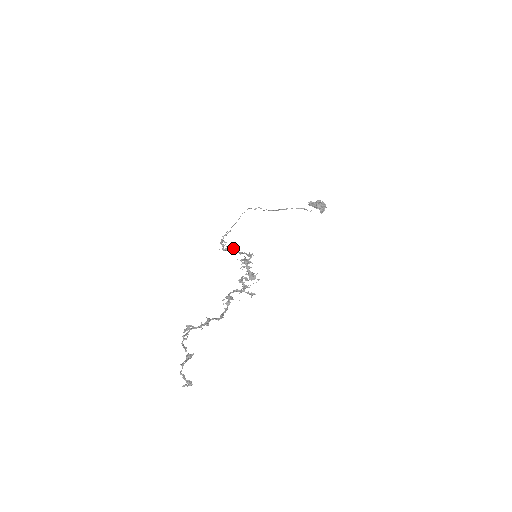
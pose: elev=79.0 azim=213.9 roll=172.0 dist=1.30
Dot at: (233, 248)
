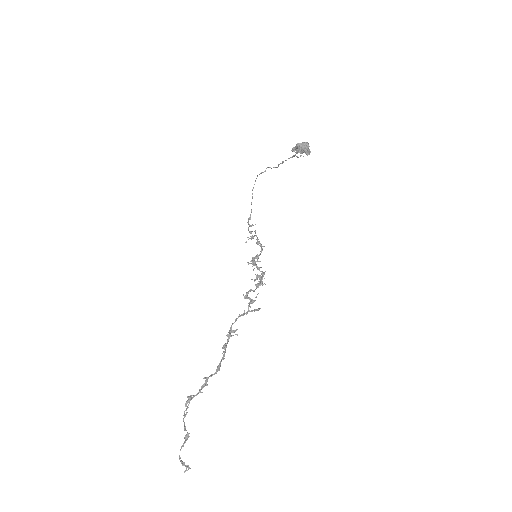
Dot at: occluded
